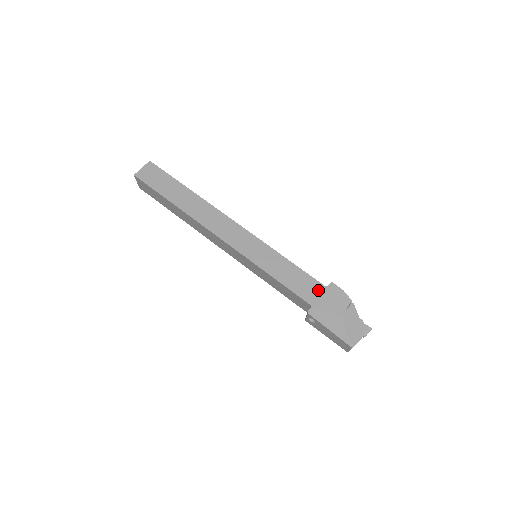
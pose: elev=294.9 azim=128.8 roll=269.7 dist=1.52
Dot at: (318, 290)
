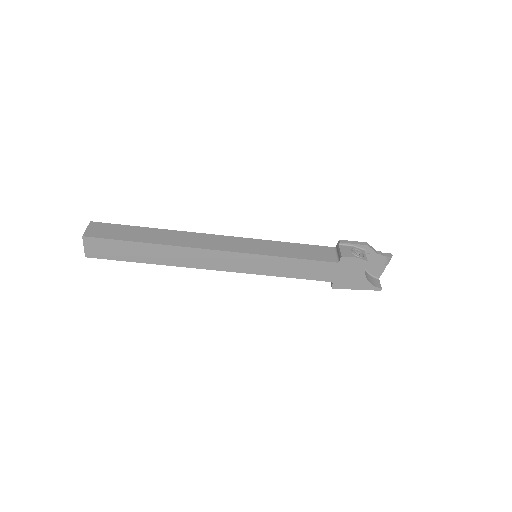
Dot at: (332, 269)
